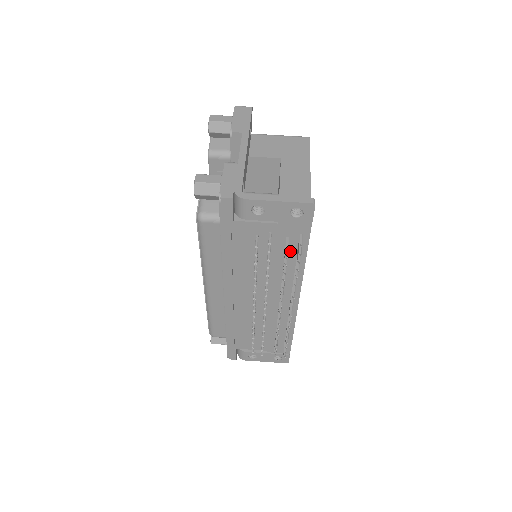
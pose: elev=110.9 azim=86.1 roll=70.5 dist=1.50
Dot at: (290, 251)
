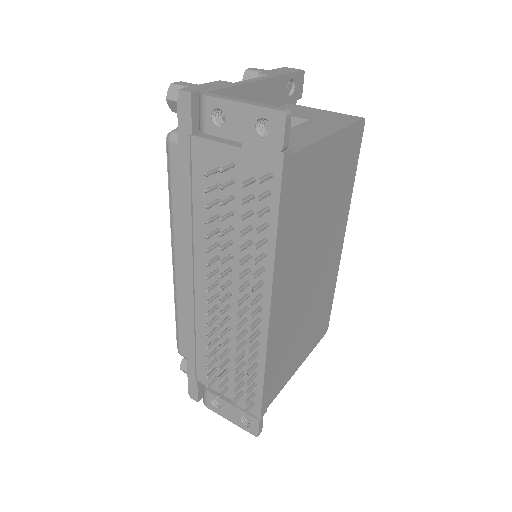
Dot at: (258, 206)
